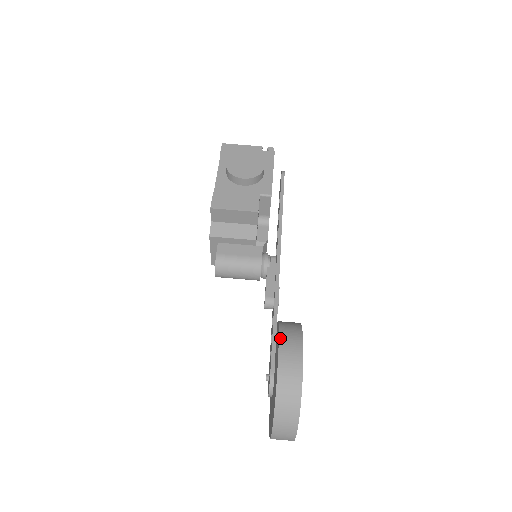
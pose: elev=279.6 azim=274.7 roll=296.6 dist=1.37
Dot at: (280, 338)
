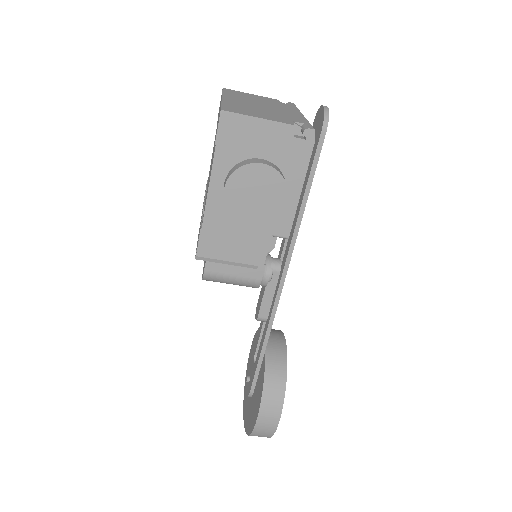
Dot at: (261, 406)
